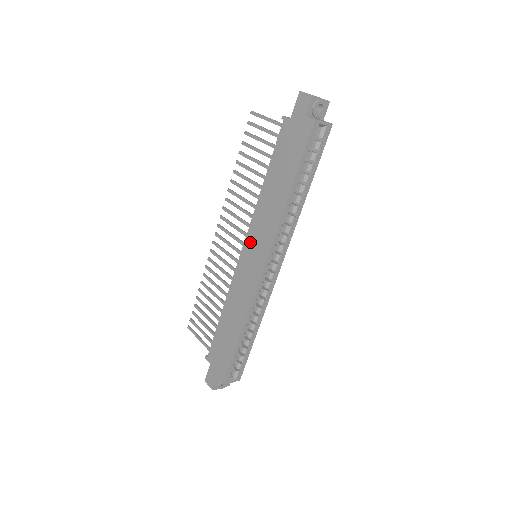
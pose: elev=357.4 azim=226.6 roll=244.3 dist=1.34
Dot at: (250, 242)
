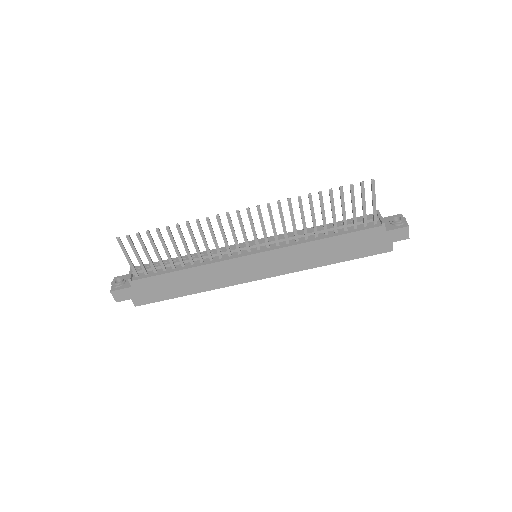
Dot at: (269, 257)
